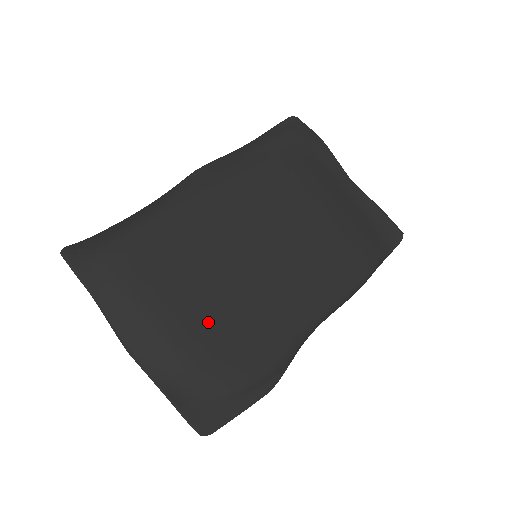
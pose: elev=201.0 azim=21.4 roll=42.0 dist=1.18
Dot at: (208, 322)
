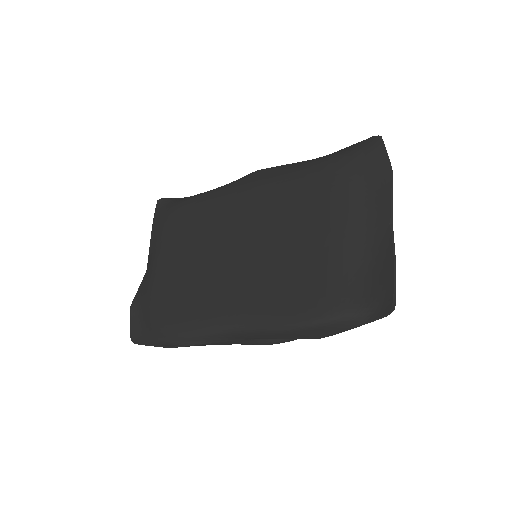
Dot at: (173, 276)
